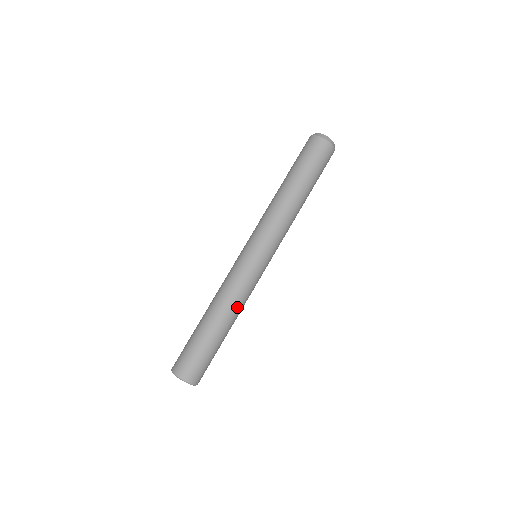
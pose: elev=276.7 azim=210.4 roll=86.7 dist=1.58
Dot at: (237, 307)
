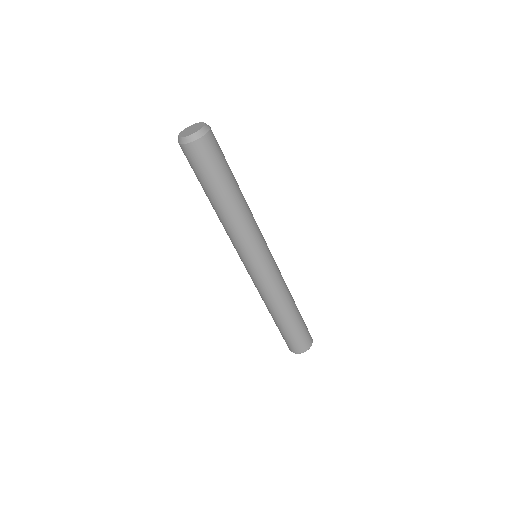
Dot at: (286, 295)
